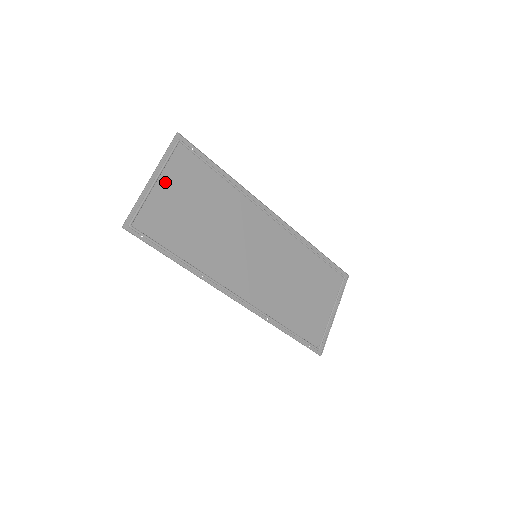
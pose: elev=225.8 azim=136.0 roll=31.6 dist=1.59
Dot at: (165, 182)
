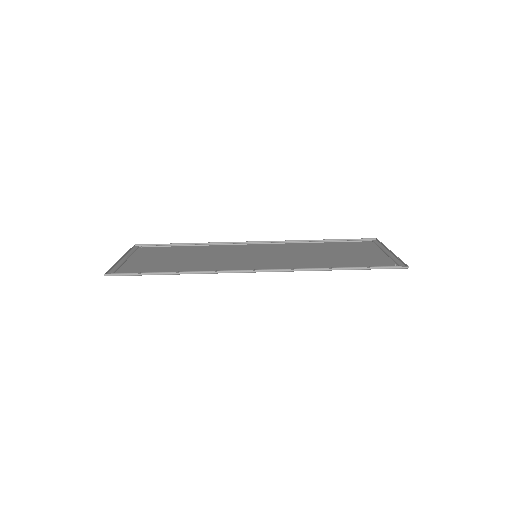
Dot at: (136, 258)
